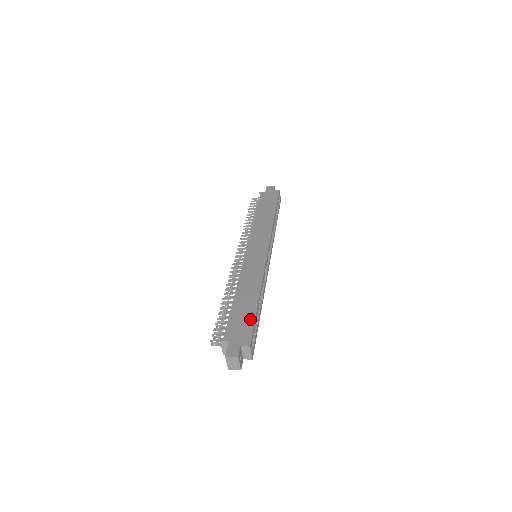
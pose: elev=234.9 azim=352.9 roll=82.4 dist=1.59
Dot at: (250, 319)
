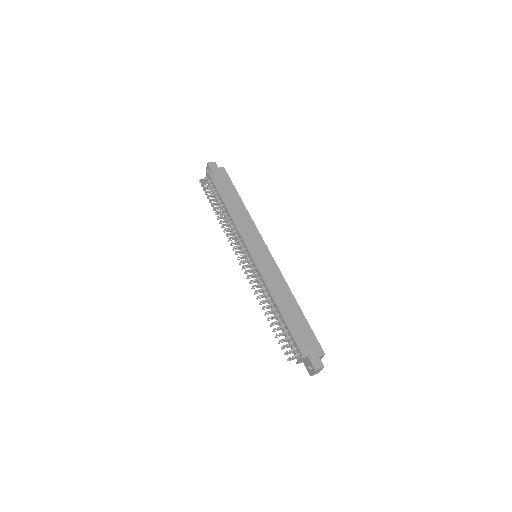
Dot at: (308, 329)
